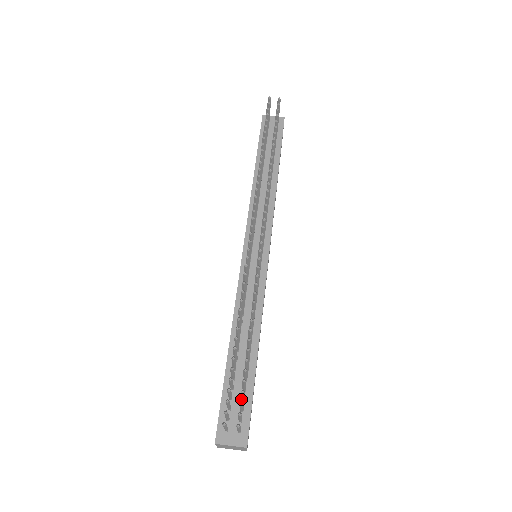
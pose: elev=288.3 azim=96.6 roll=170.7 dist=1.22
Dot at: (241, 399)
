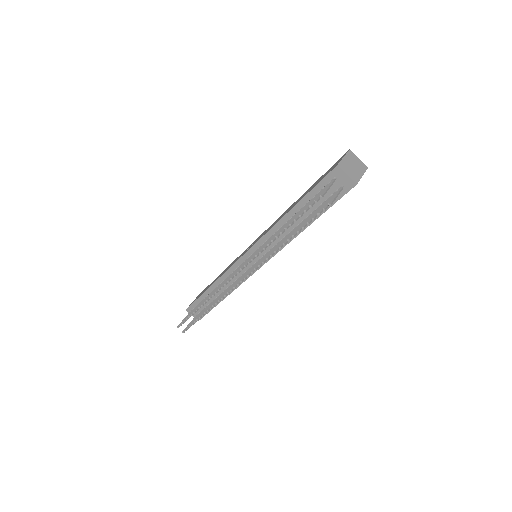
Dot at: occluded
